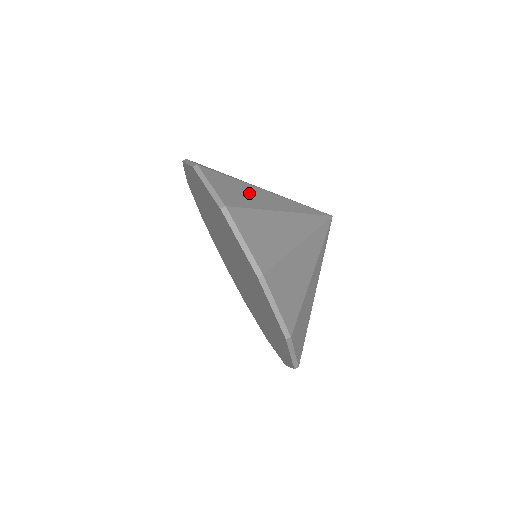
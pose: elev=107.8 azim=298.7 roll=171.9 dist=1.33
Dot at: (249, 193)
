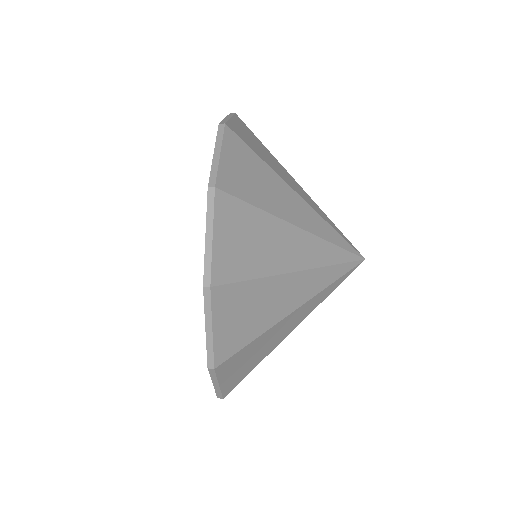
Dot at: occluded
